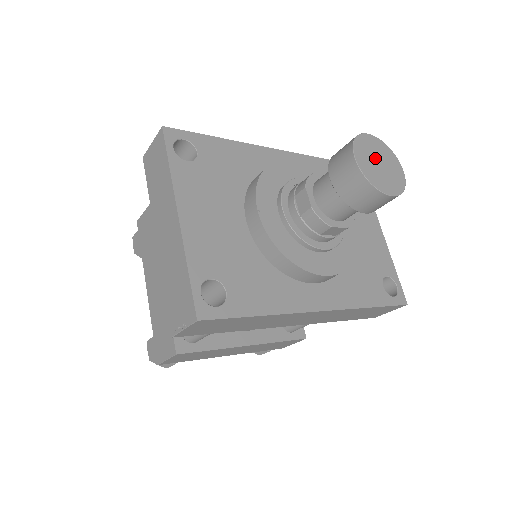
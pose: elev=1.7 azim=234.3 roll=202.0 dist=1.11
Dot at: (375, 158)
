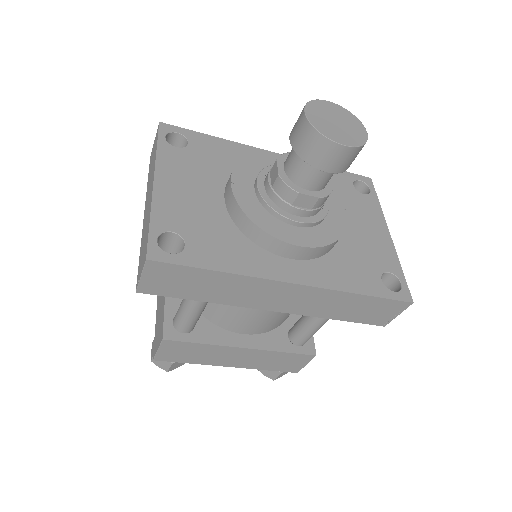
Dot at: (331, 117)
